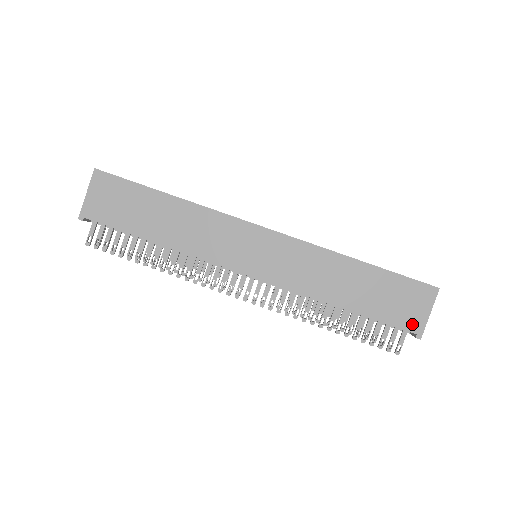
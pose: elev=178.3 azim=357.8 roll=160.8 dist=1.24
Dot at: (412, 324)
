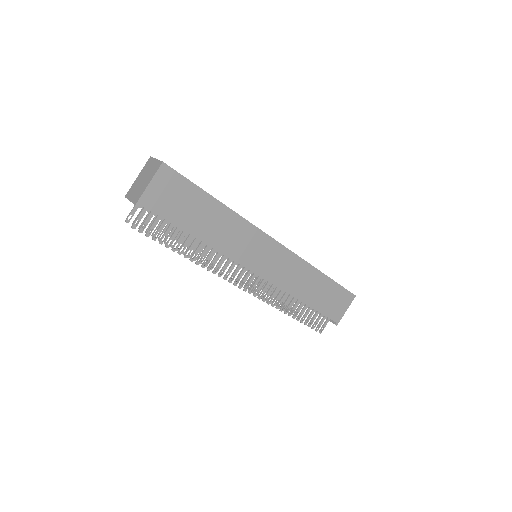
Dot at: (336, 316)
